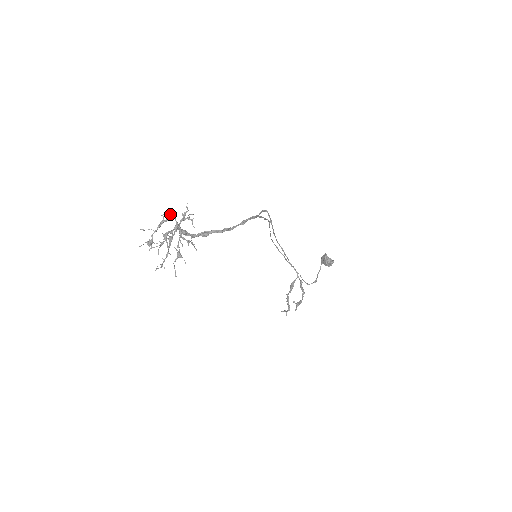
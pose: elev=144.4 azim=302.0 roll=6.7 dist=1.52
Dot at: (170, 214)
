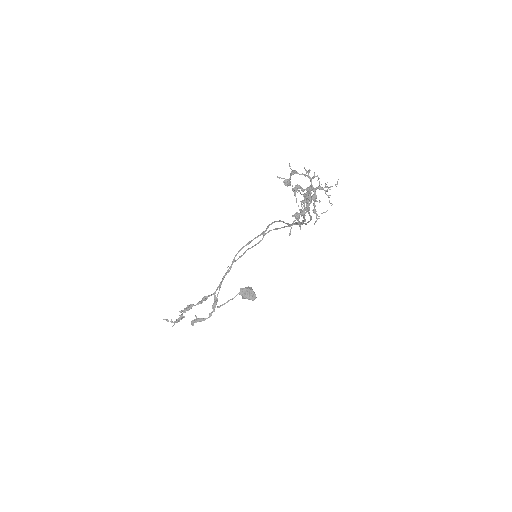
Dot at: occluded
